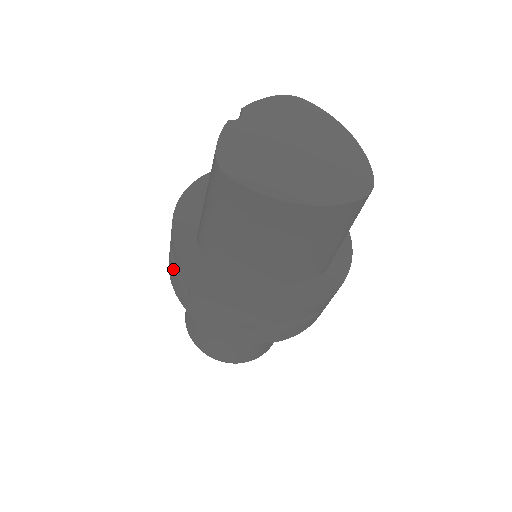
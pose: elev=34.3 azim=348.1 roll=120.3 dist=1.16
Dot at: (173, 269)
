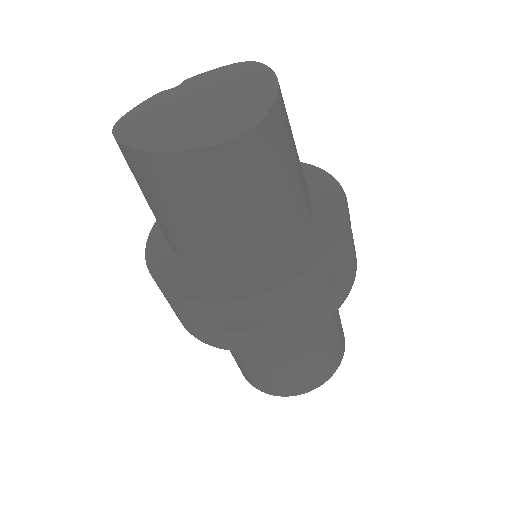
Dot at: occluded
